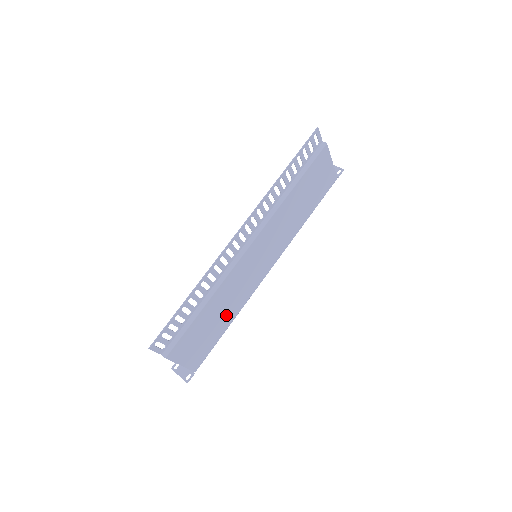
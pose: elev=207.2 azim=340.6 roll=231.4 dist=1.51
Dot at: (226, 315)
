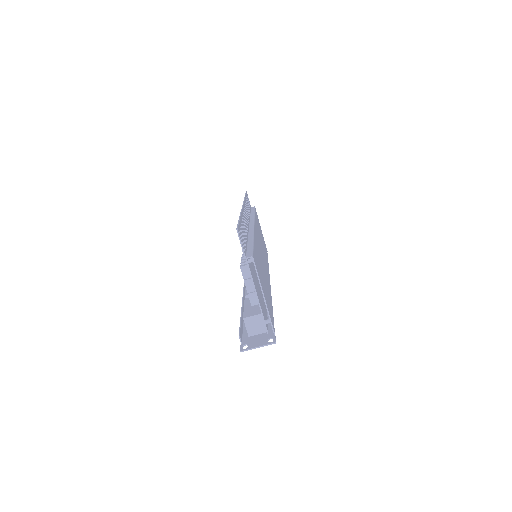
Dot at: occluded
